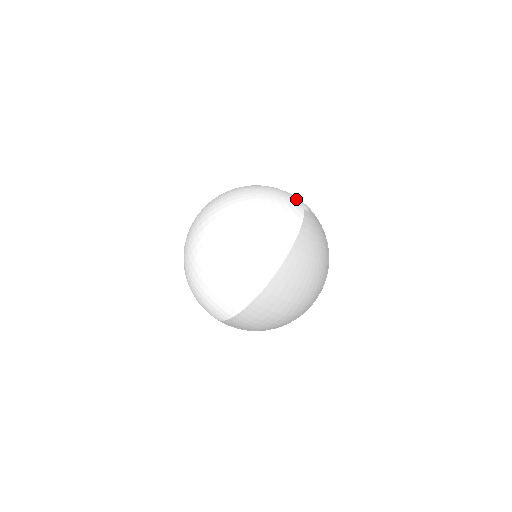
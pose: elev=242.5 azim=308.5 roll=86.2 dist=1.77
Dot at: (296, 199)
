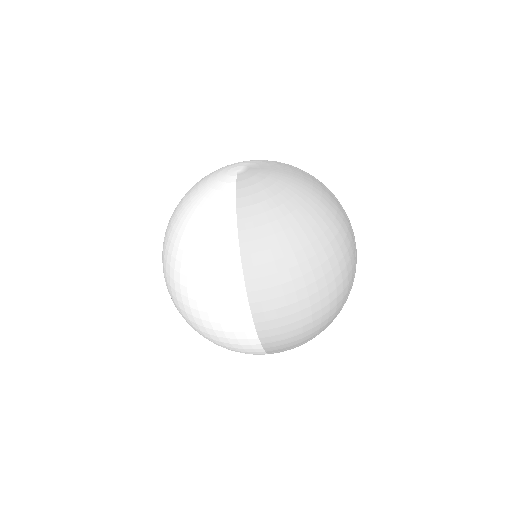
Dot at: (226, 169)
